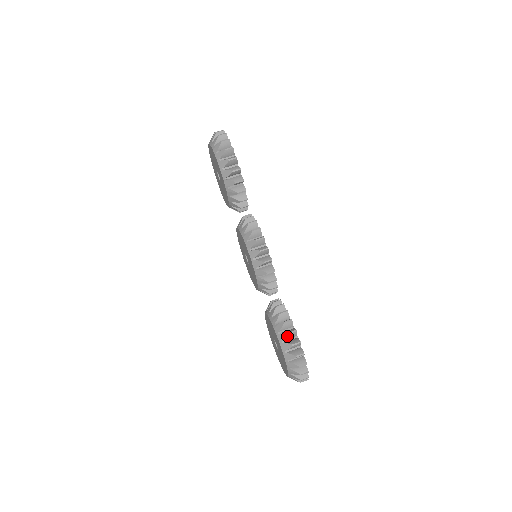
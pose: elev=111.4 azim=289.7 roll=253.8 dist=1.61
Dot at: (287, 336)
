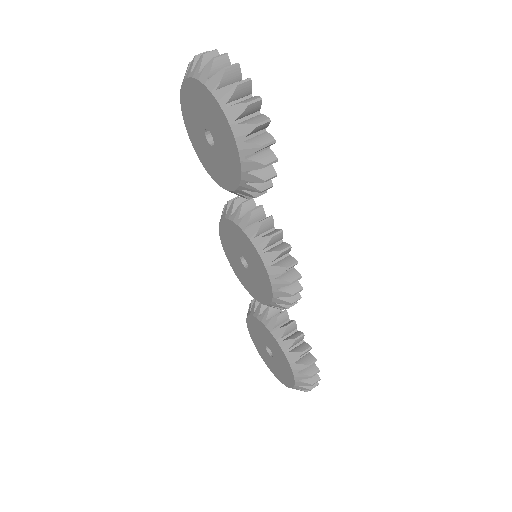
Dot at: occluded
